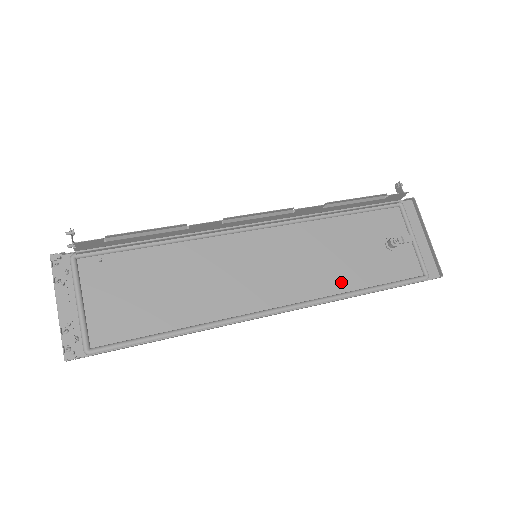
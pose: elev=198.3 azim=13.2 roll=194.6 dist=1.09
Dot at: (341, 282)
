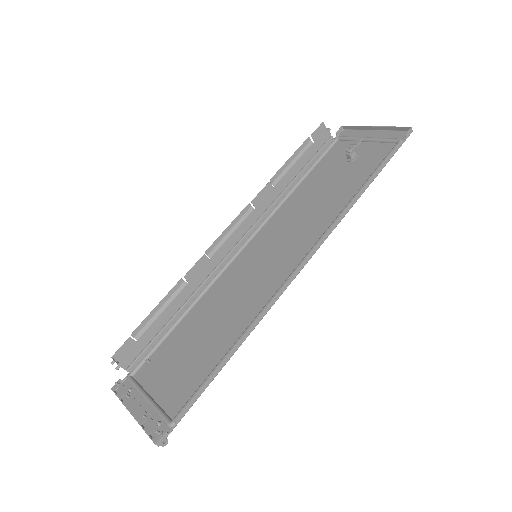
Dot at: (335, 207)
